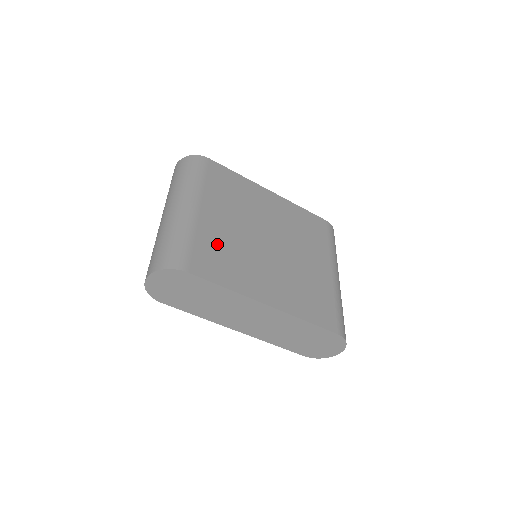
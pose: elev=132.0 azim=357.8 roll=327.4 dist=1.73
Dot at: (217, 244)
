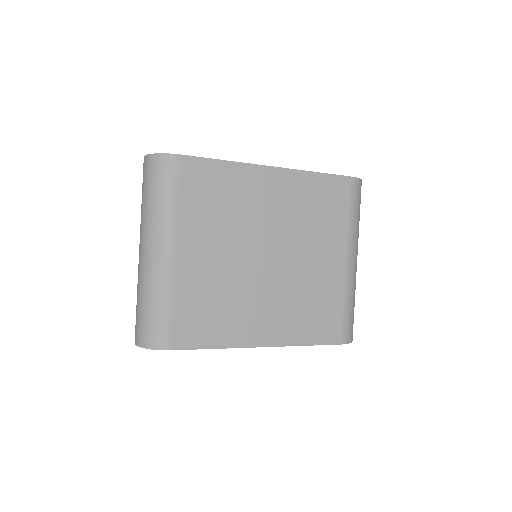
Dot at: (201, 296)
